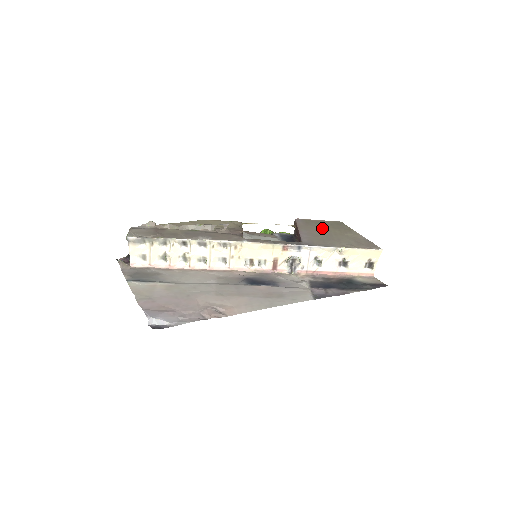
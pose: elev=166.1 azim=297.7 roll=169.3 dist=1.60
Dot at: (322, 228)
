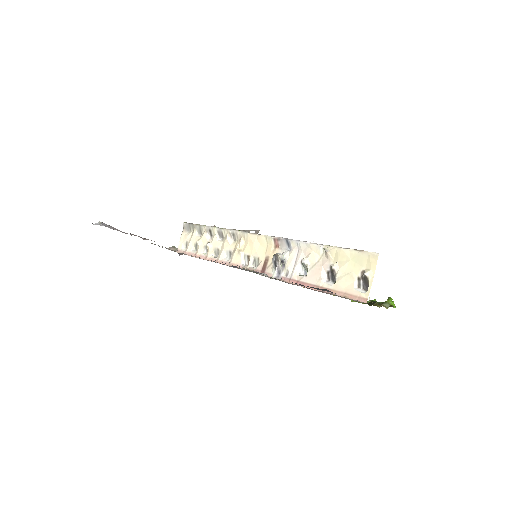
Dot at: occluded
